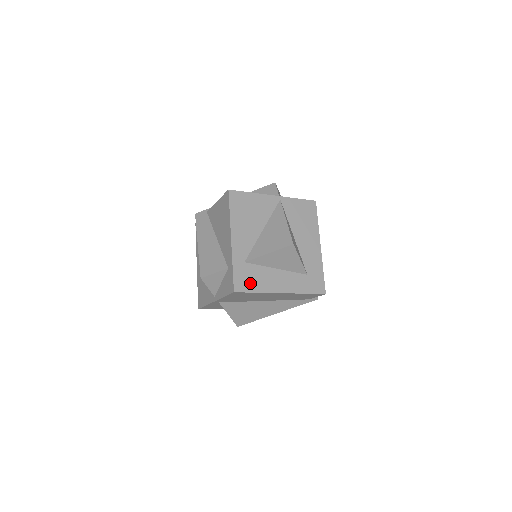
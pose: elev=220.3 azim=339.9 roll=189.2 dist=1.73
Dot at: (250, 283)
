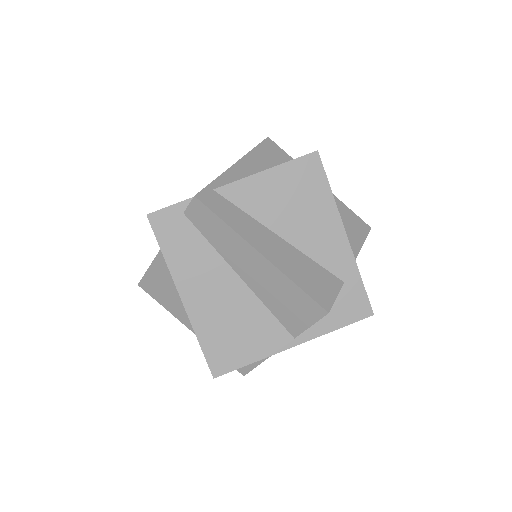
Dot at: occluded
